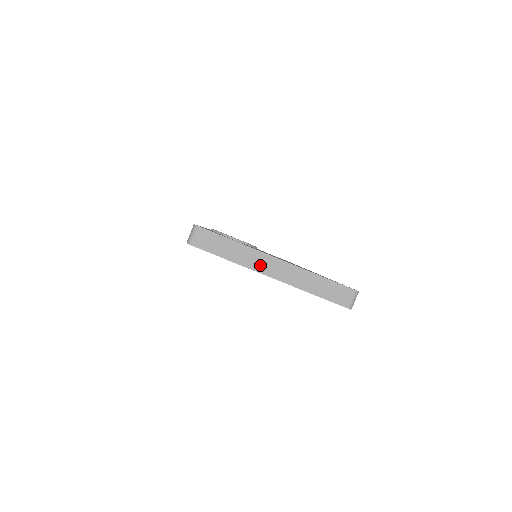
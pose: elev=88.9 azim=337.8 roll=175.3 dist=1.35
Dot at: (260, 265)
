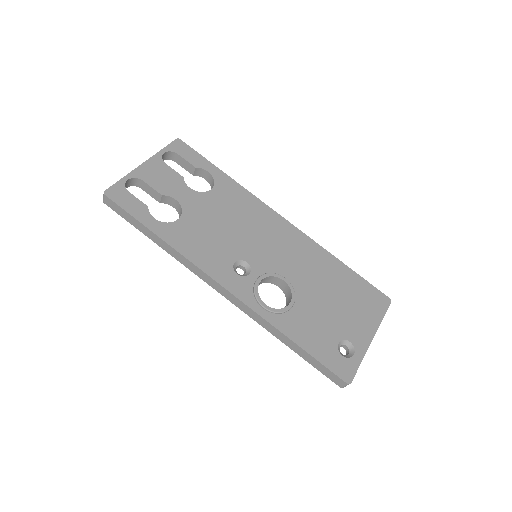
Dot at: occluded
